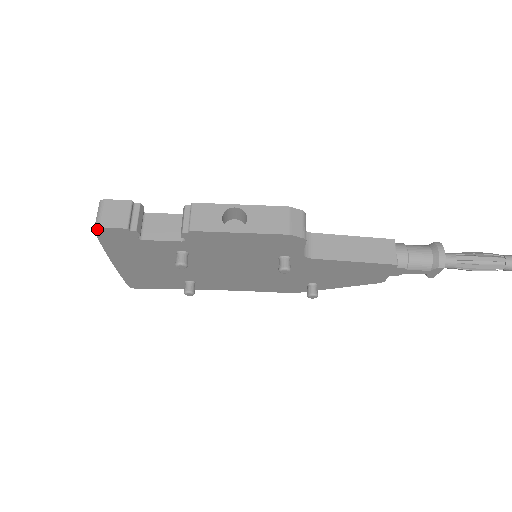
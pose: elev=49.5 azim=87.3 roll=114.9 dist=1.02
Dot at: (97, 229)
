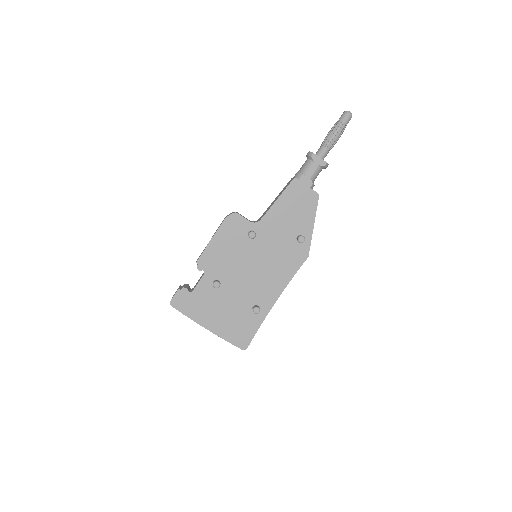
Dot at: (171, 304)
